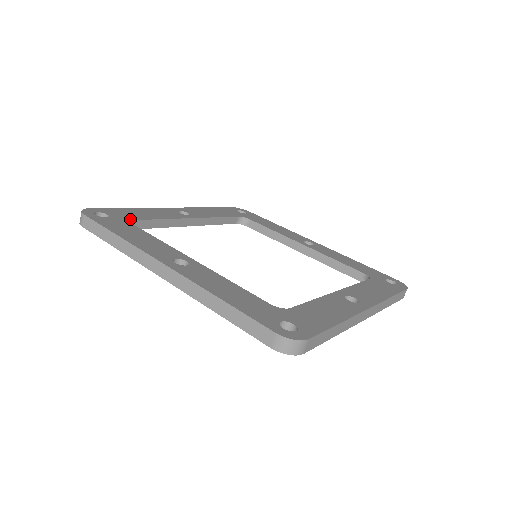
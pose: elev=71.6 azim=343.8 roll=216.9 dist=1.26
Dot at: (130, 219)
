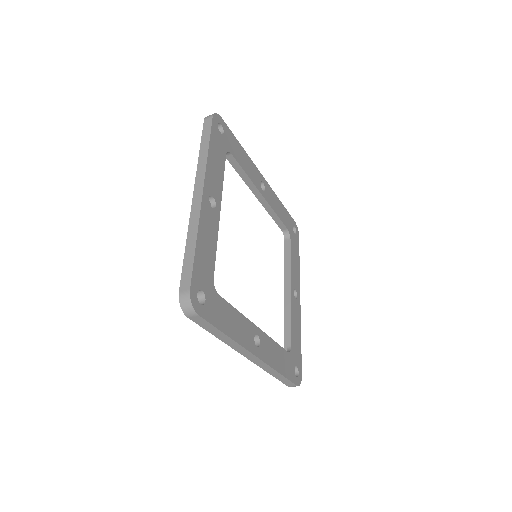
Dot at: (230, 150)
